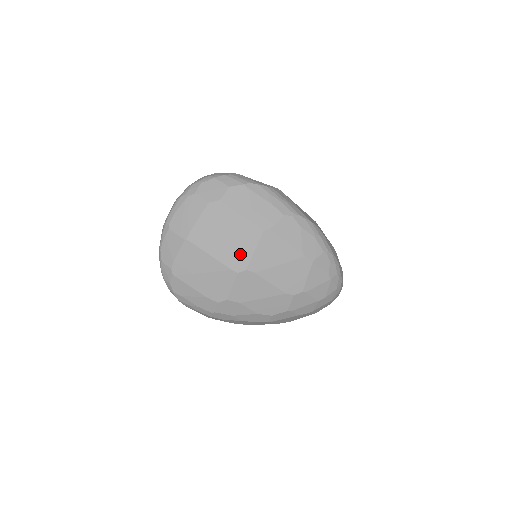
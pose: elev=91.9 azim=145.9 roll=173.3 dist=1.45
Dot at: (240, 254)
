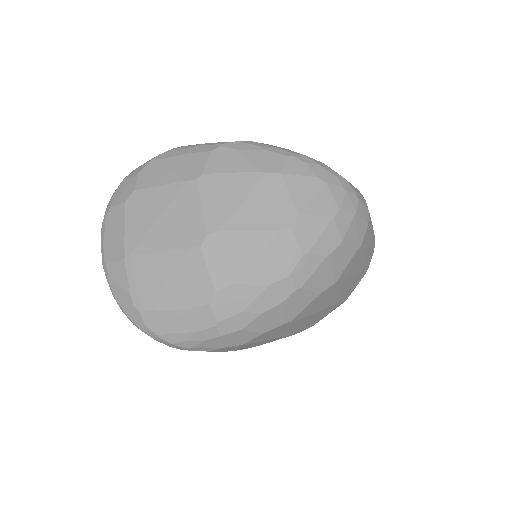
Dot at: (189, 224)
